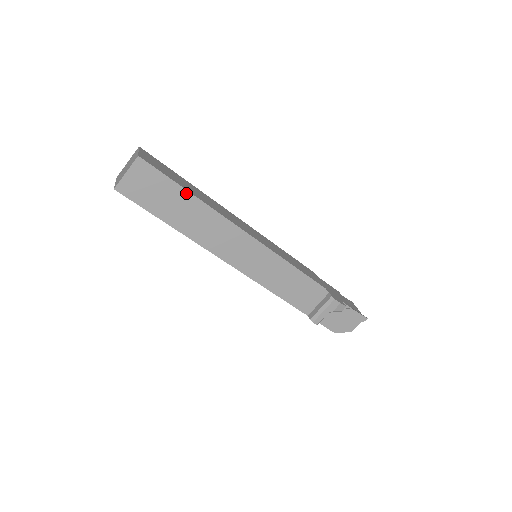
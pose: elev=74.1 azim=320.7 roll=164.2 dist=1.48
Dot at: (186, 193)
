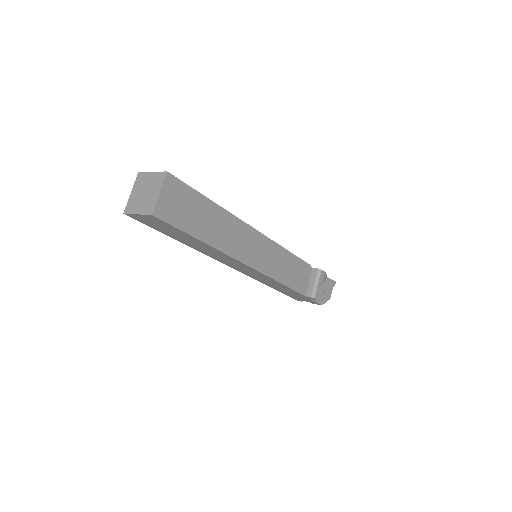
Dot at: (209, 202)
